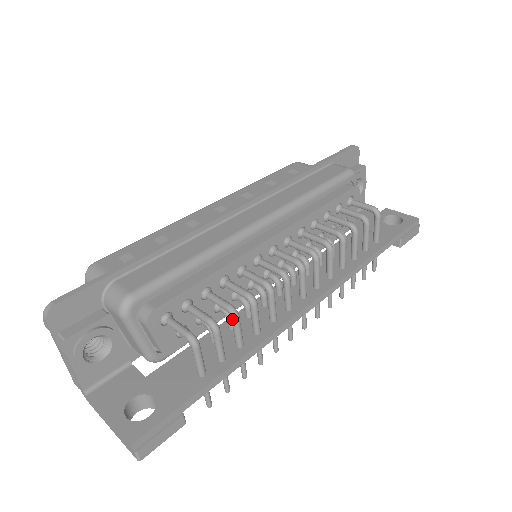
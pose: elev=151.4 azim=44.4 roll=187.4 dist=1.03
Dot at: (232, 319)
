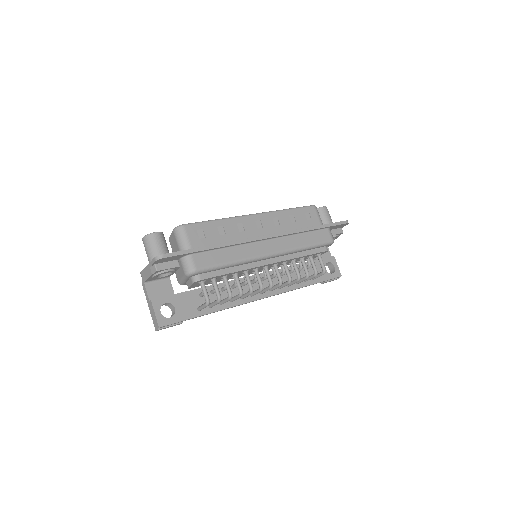
Dot at: (228, 298)
